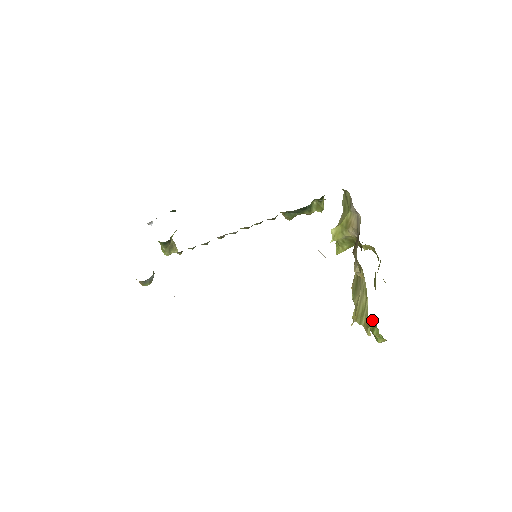
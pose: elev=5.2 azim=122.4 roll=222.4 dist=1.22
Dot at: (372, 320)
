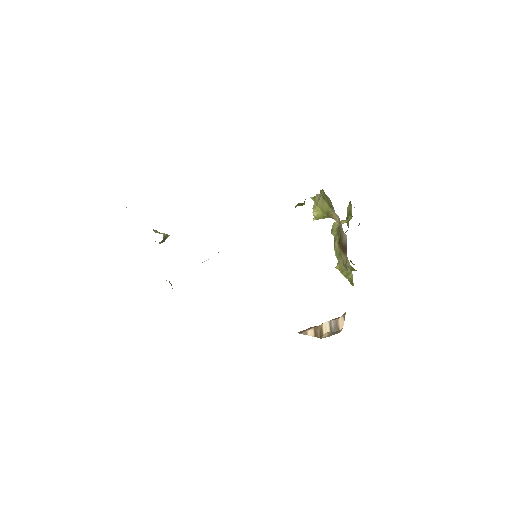
Dot at: occluded
